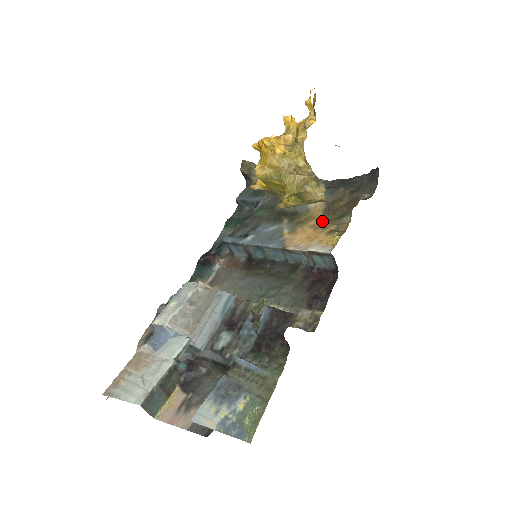
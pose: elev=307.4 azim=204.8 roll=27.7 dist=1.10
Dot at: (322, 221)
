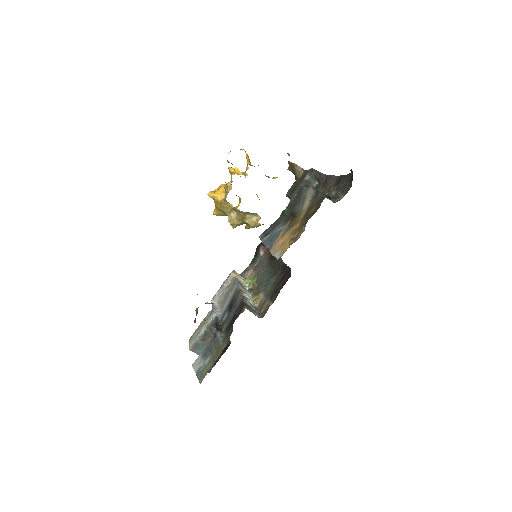
Dot at: (299, 226)
